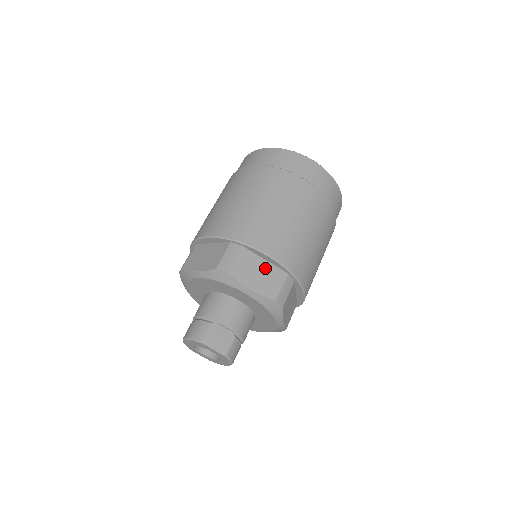
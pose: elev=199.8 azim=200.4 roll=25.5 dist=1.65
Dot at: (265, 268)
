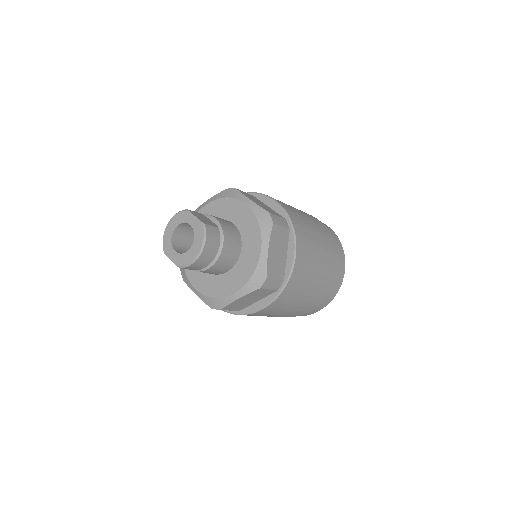
Dot at: (267, 207)
